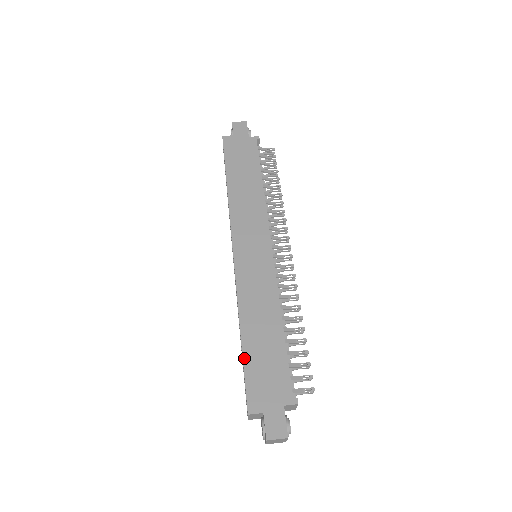
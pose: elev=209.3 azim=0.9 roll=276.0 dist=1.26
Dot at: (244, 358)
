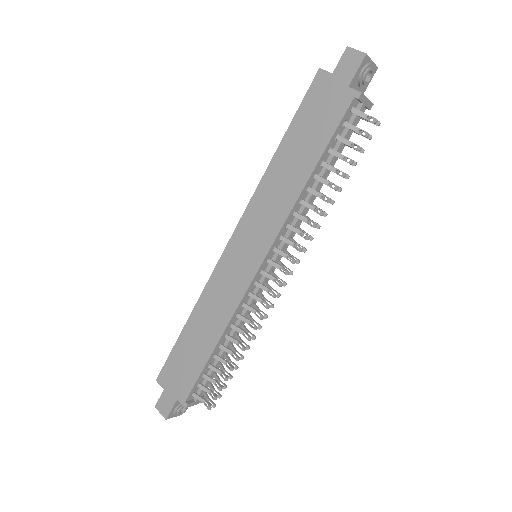
Dot at: (177, 342)
